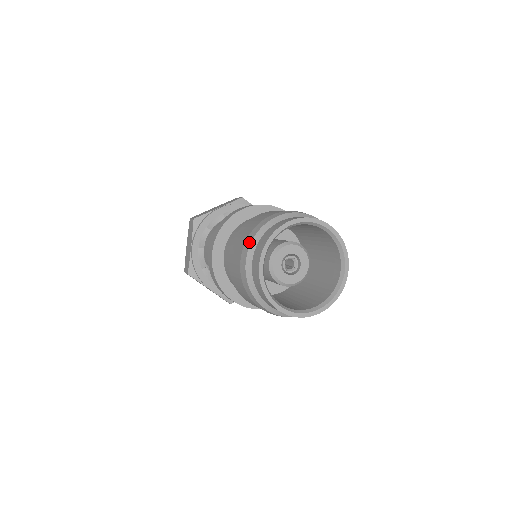
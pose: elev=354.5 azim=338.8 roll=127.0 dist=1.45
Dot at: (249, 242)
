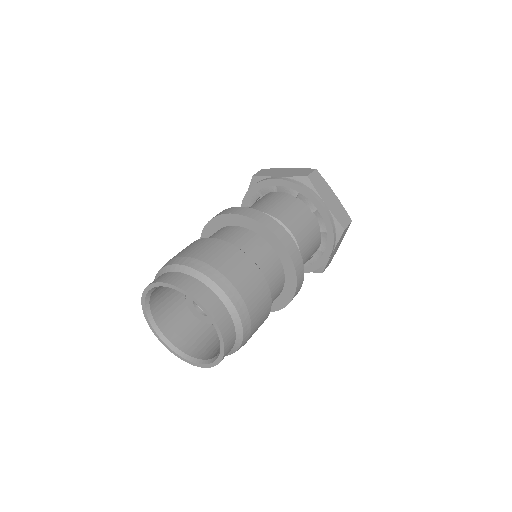
Dot at: occluded
